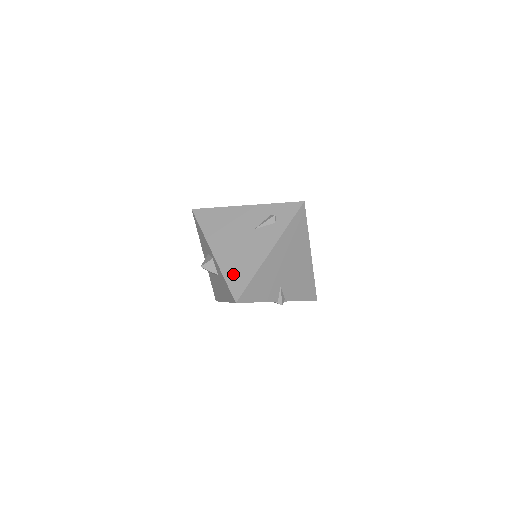
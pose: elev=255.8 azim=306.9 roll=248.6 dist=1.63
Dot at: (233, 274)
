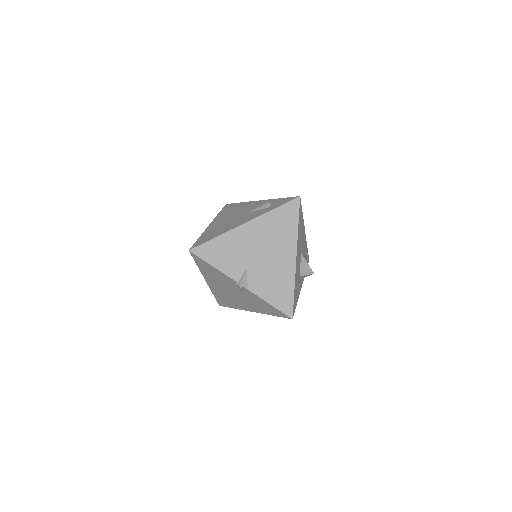
Dot at: (207, 235)
